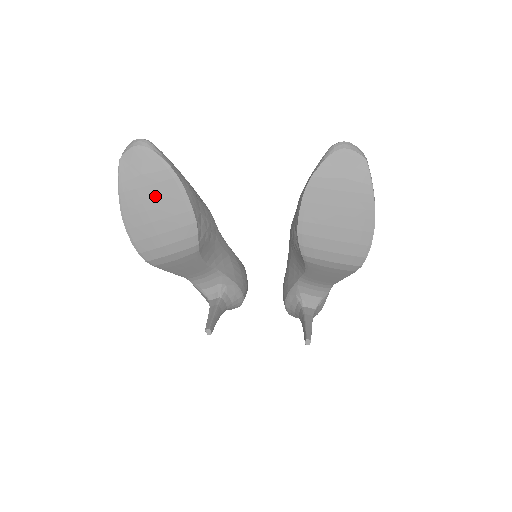
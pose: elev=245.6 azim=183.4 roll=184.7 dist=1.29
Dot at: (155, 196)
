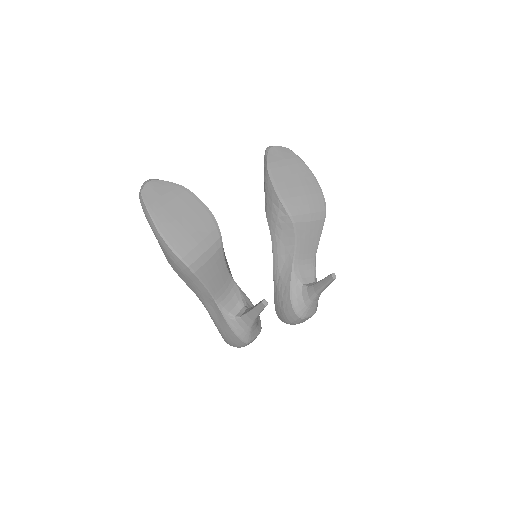
Dot at: (178, 207)
